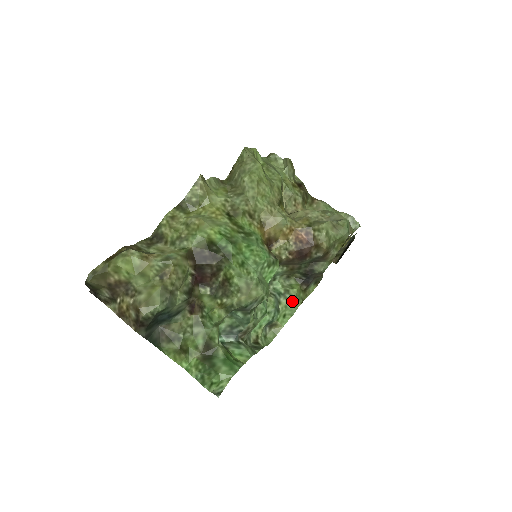
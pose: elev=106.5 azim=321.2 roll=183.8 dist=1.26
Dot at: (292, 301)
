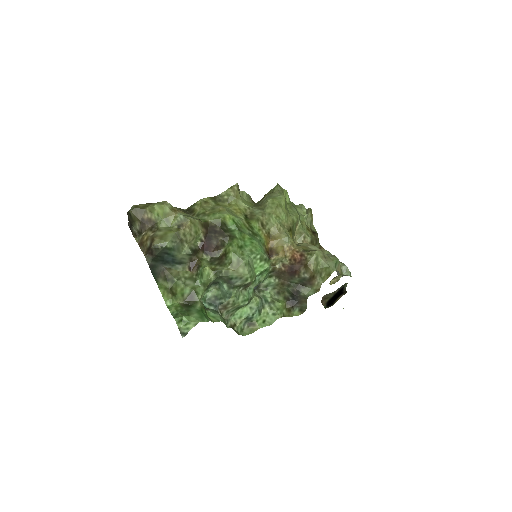
Dot at: (274, 311)
